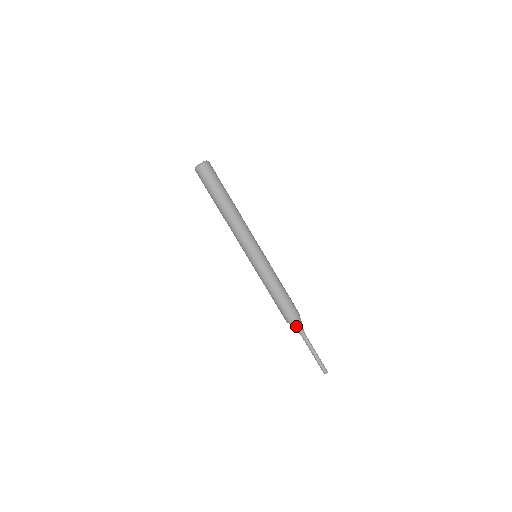
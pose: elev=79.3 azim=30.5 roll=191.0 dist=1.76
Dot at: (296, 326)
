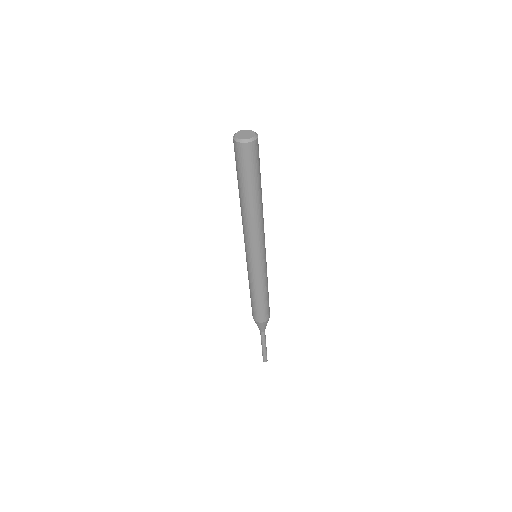
Dot at: (266, 325)
